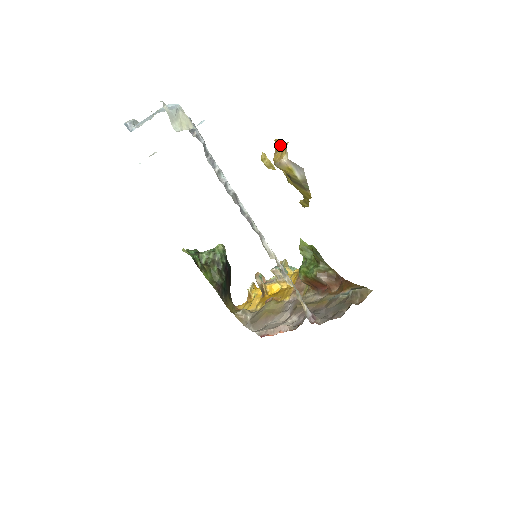
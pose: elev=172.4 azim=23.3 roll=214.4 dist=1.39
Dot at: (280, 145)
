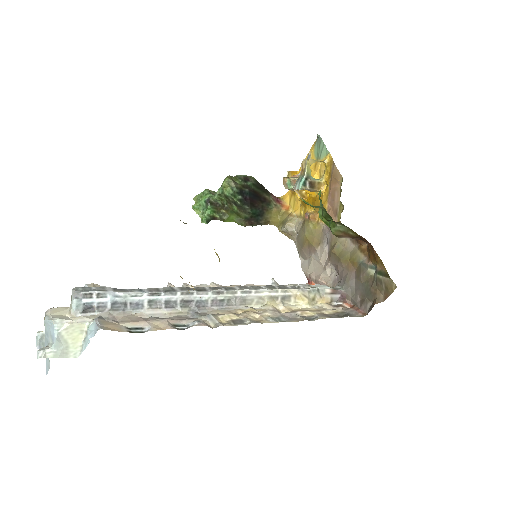
Dot at: occluded
